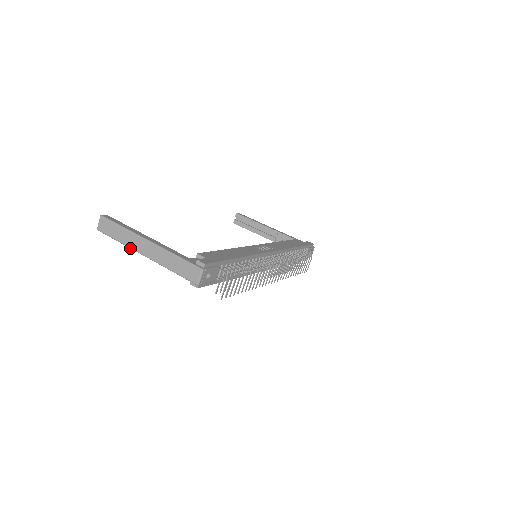
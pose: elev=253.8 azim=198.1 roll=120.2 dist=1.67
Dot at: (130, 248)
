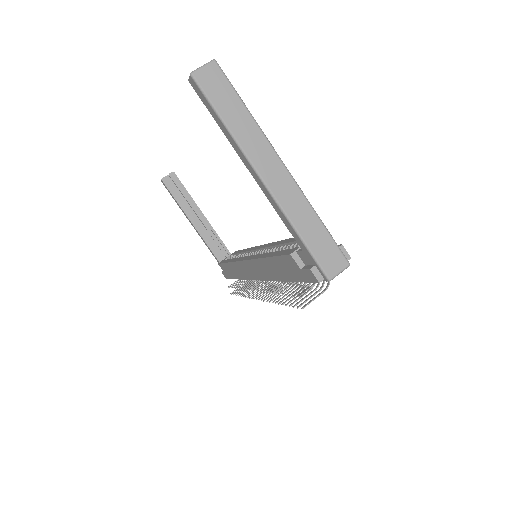
Dot at: (242, 150)
